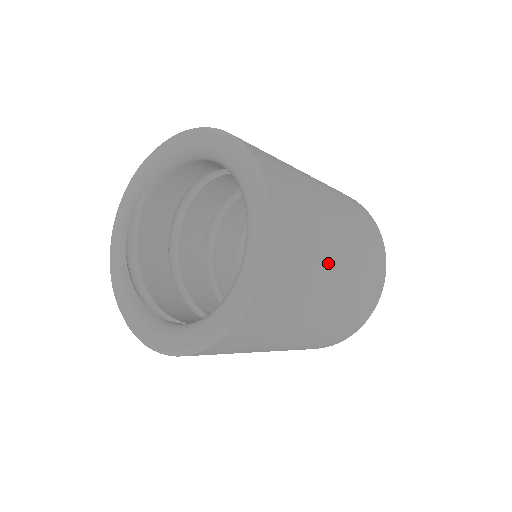
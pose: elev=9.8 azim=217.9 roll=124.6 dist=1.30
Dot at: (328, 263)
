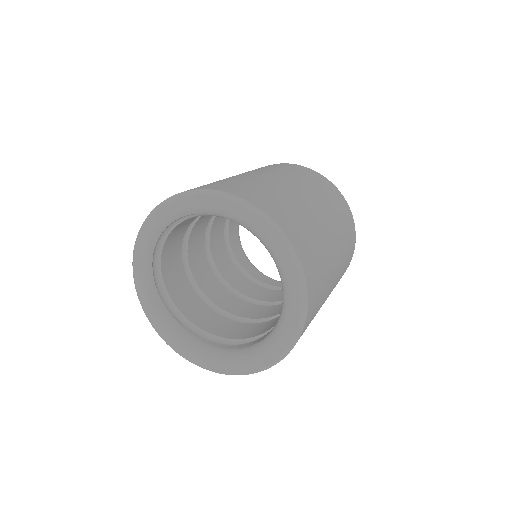
Dot at: occluded
